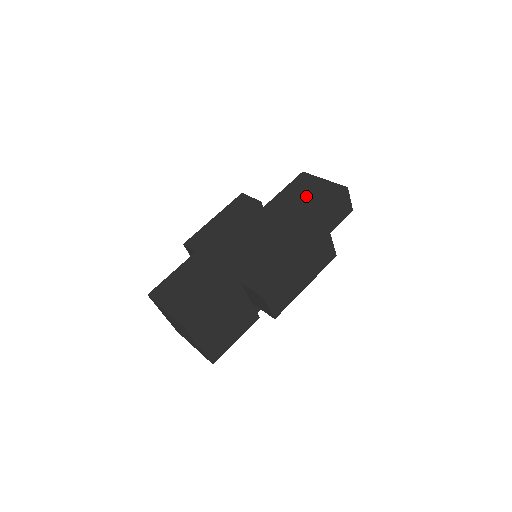
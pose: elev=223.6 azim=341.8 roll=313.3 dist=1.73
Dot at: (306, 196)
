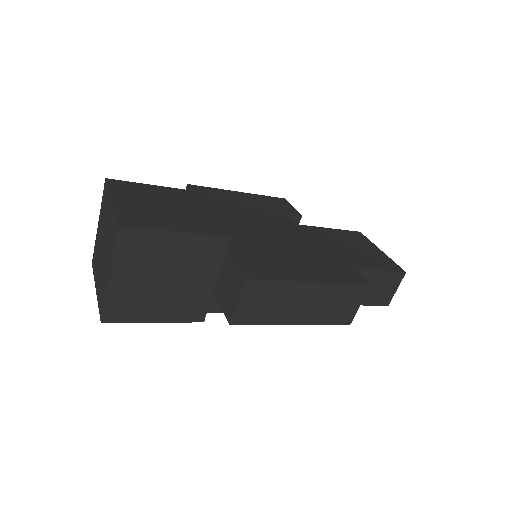
Dot at: (353, 248)
